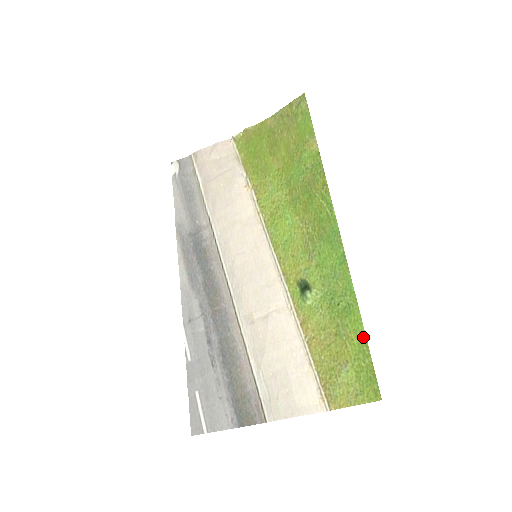
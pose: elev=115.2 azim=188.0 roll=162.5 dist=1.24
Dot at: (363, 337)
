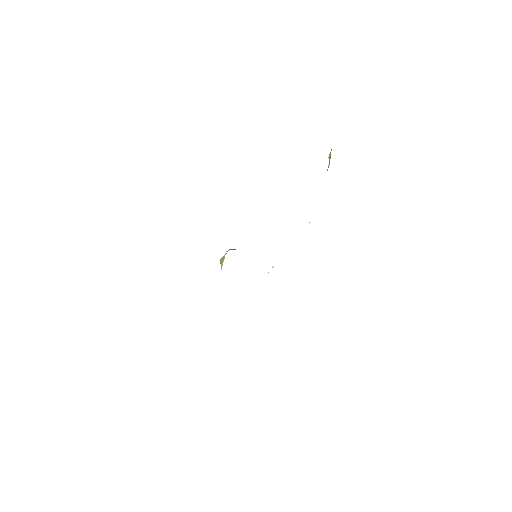
Dot at: occluded
